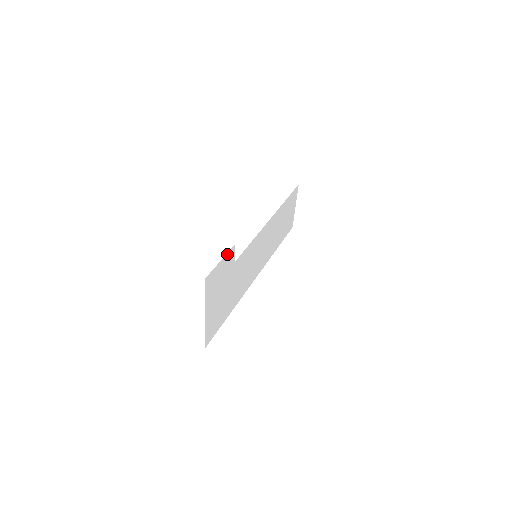
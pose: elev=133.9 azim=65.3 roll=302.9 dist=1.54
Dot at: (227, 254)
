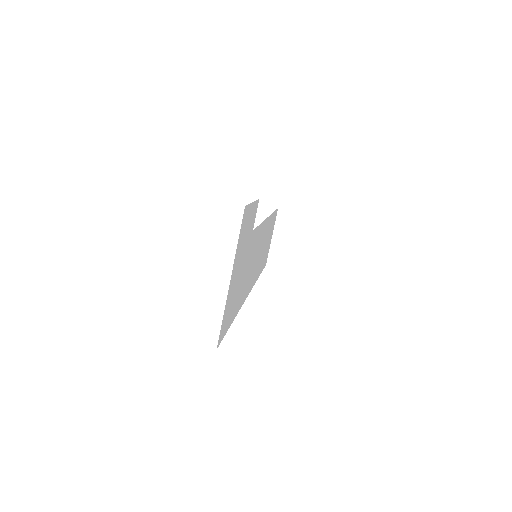
Dot at: (255, 203)
